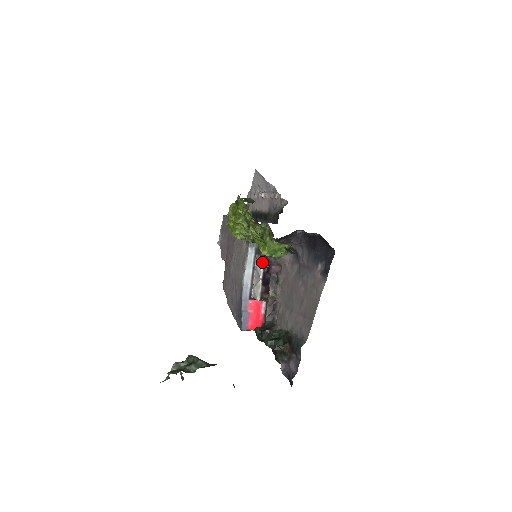
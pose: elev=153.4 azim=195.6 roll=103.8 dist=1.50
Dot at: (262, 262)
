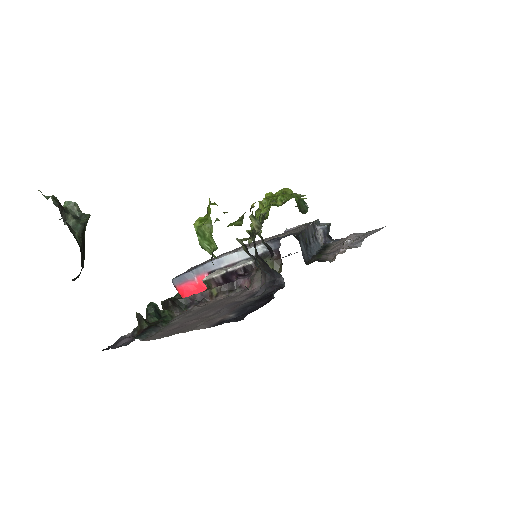
Dot at: (246, 263)
